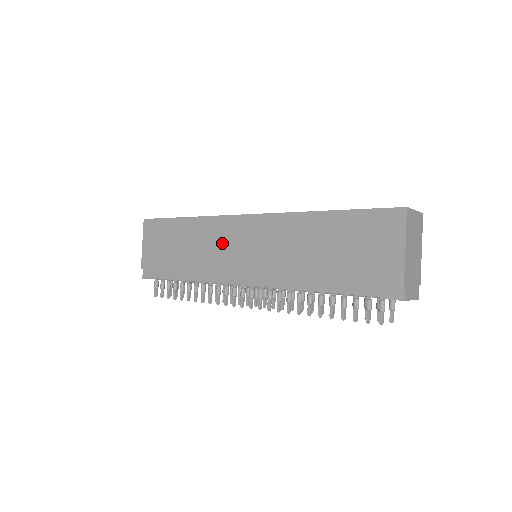
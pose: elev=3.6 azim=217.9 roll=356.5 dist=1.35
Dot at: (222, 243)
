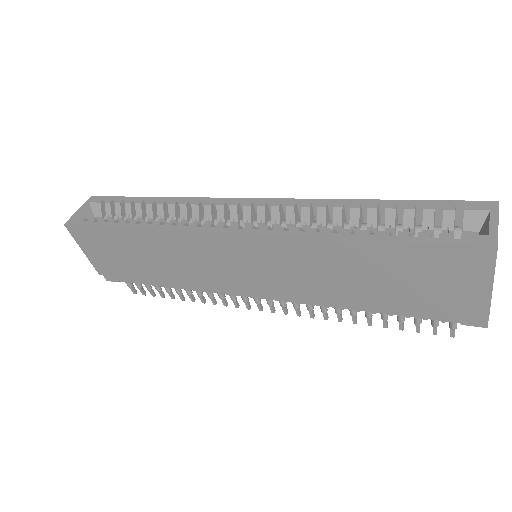
Dot at: (207, 260)
